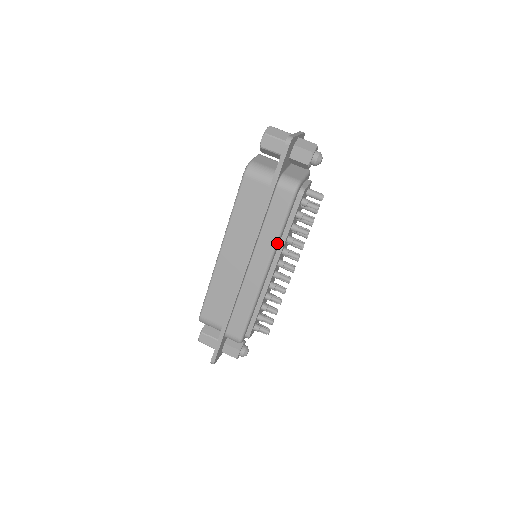
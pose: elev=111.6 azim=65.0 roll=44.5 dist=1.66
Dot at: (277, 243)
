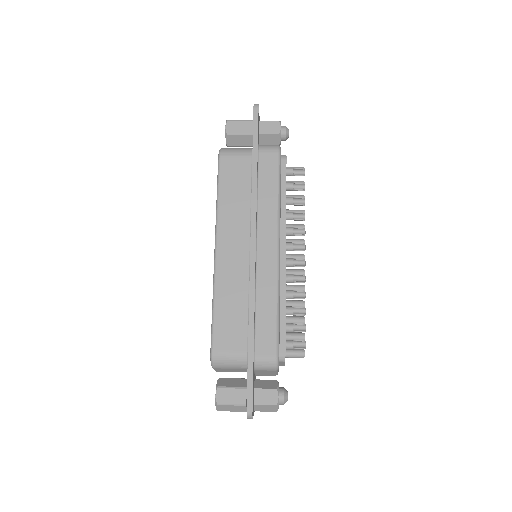
Dot at: (279, 211)
